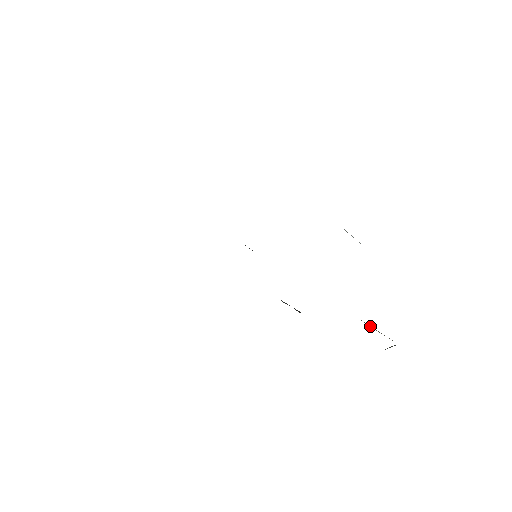
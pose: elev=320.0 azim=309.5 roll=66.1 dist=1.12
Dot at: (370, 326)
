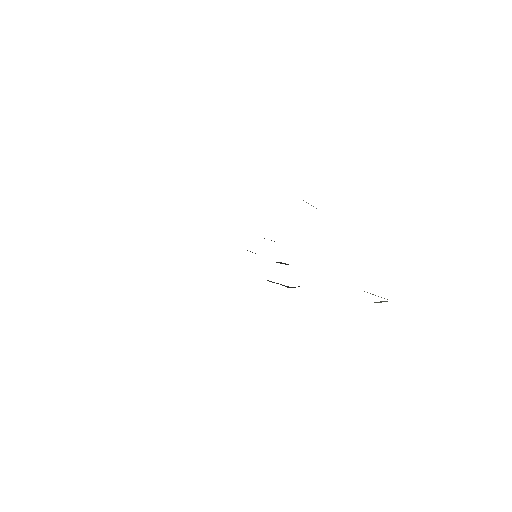
Dot at: occluded
